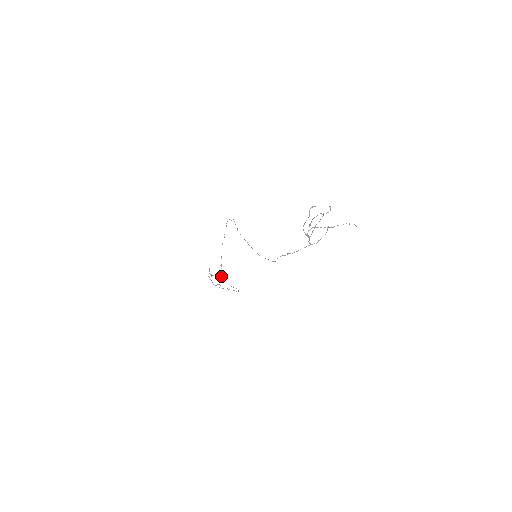
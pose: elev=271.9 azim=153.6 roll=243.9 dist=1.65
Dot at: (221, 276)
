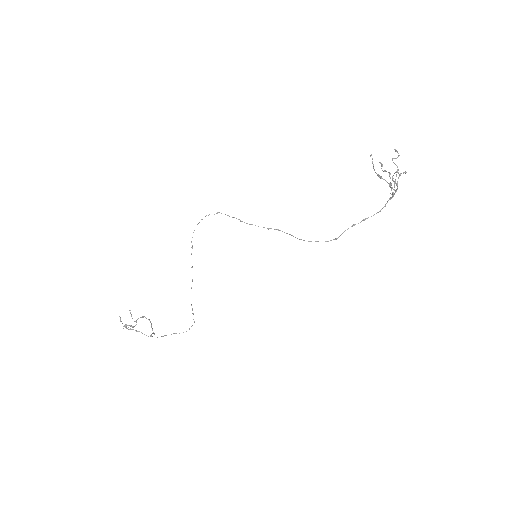
Dot at: (135, 325)
